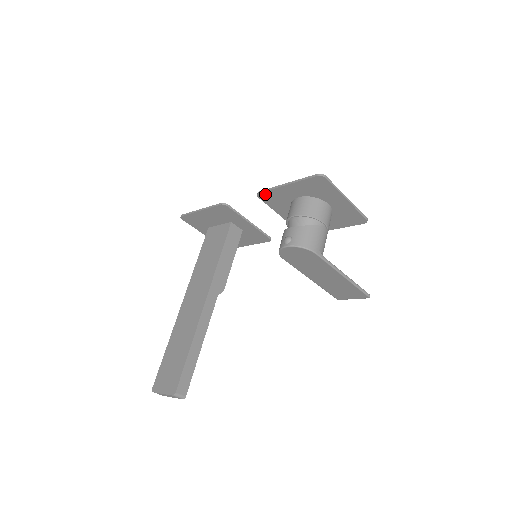
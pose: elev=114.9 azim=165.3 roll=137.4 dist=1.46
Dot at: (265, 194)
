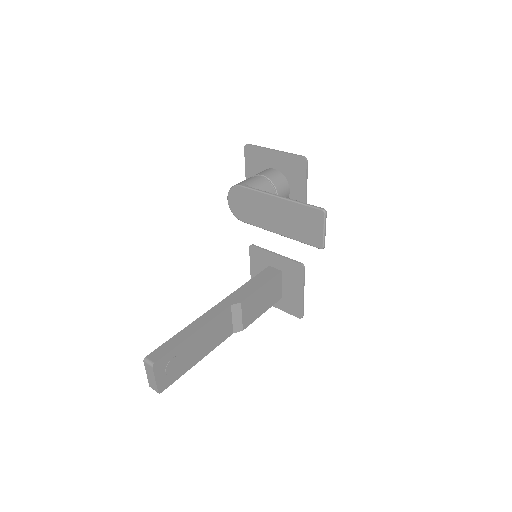
Dot at: occluded
